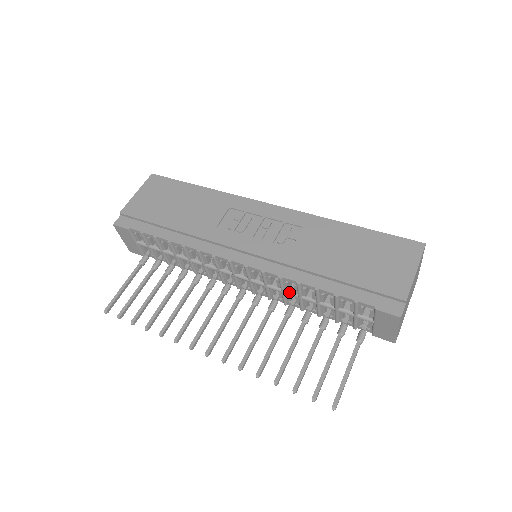
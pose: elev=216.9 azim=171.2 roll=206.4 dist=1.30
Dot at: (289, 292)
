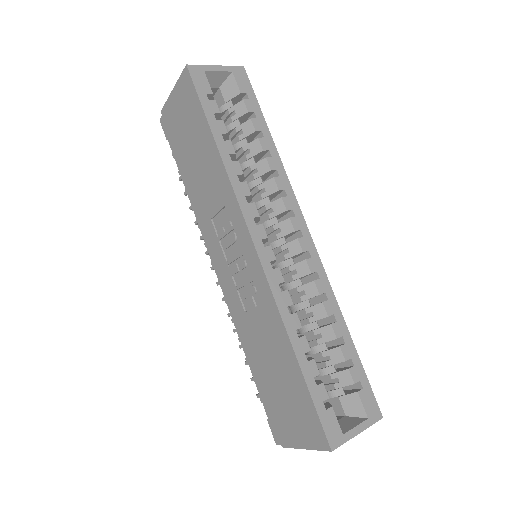
Dot at: occluded
